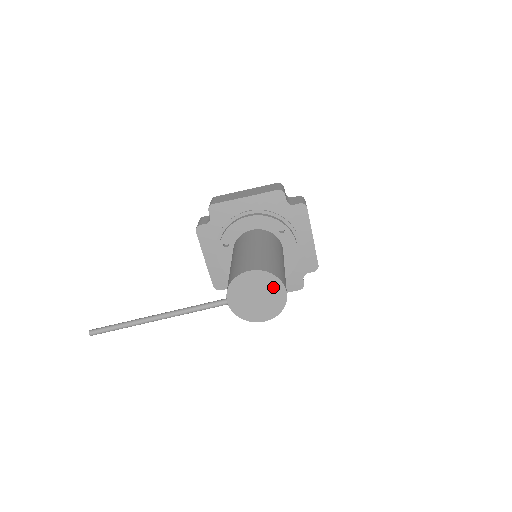
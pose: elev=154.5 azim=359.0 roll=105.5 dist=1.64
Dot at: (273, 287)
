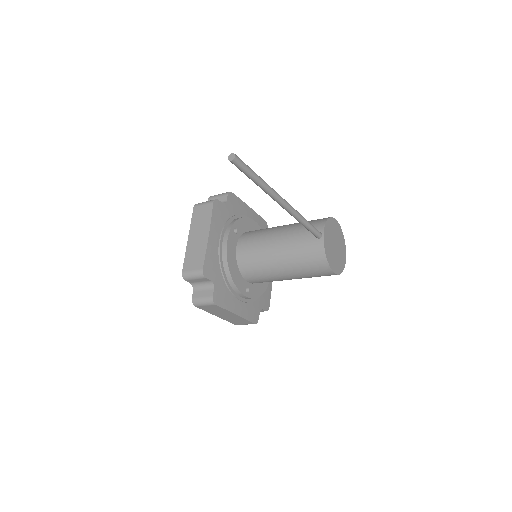
Dot at: (342, 246)
